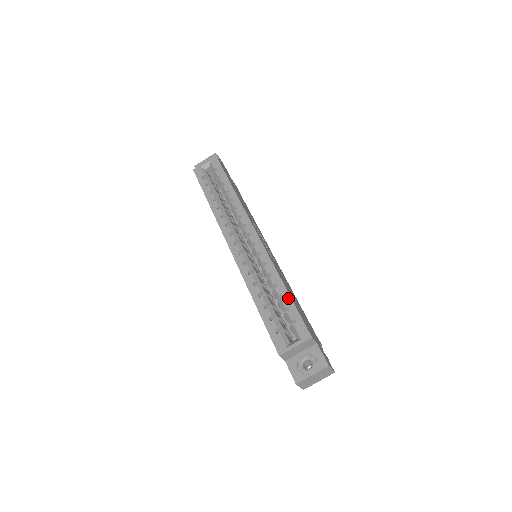
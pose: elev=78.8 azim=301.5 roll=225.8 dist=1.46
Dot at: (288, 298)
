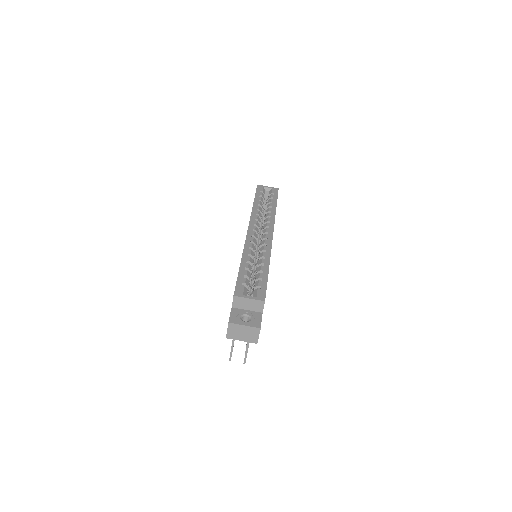
Dot at: (266, 275)
